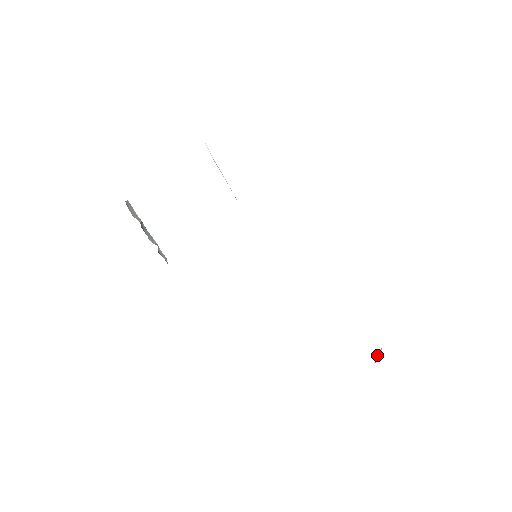
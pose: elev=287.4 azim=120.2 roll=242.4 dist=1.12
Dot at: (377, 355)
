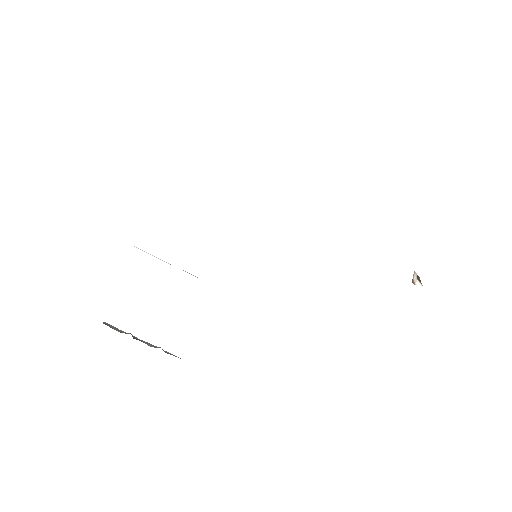
Dot at: (417, 278)
